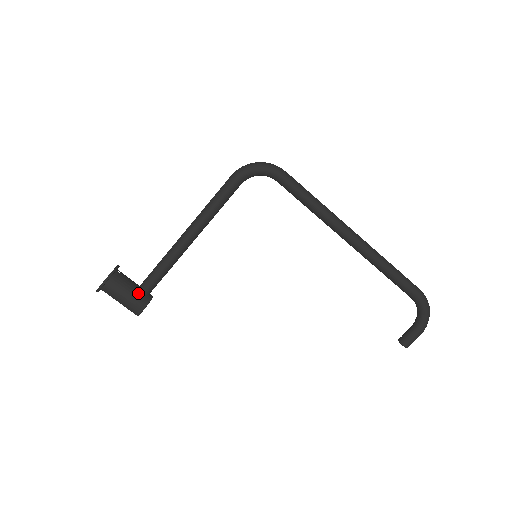
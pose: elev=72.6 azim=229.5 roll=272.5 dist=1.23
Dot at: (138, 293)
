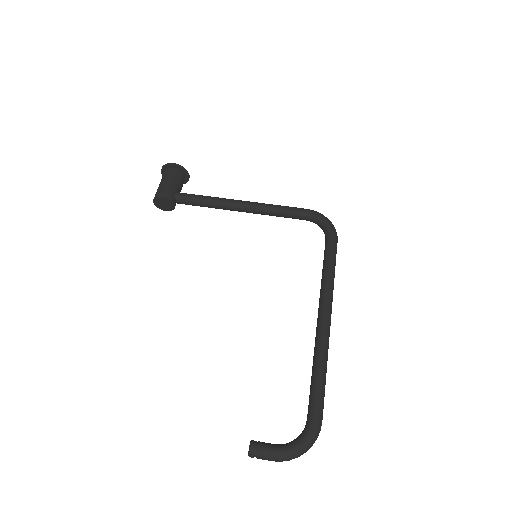
Dot at: (175, 191)
